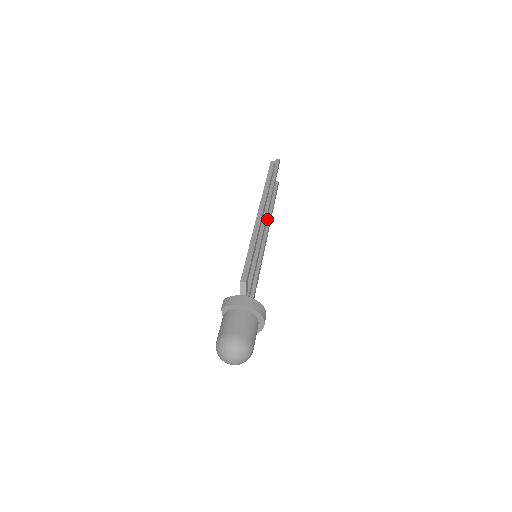
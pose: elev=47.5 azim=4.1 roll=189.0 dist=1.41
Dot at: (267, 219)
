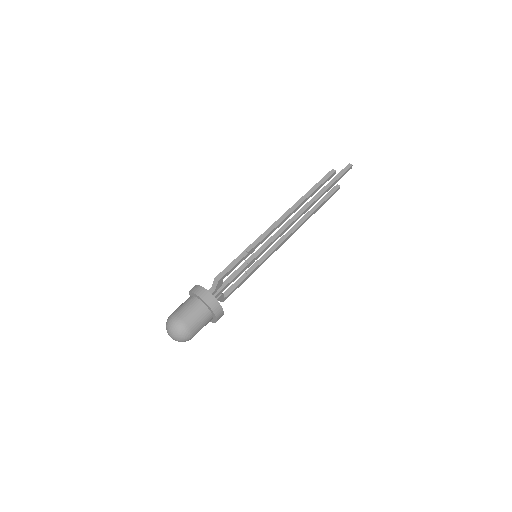
Dot at: (300, 221)
